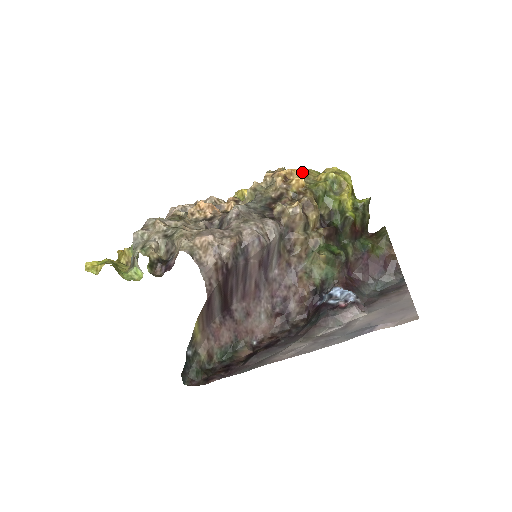
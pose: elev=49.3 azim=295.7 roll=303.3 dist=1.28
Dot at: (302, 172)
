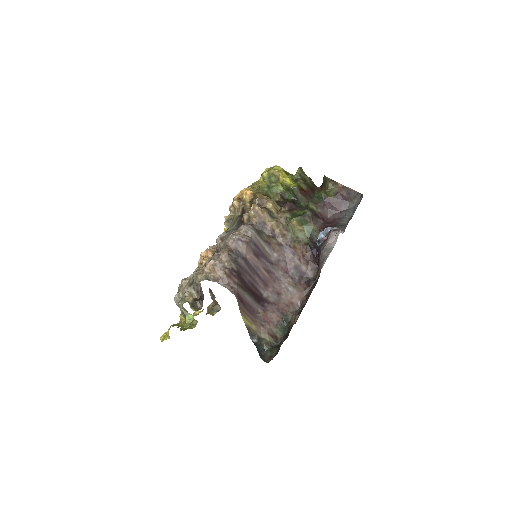
Dot at: (248, 188)
